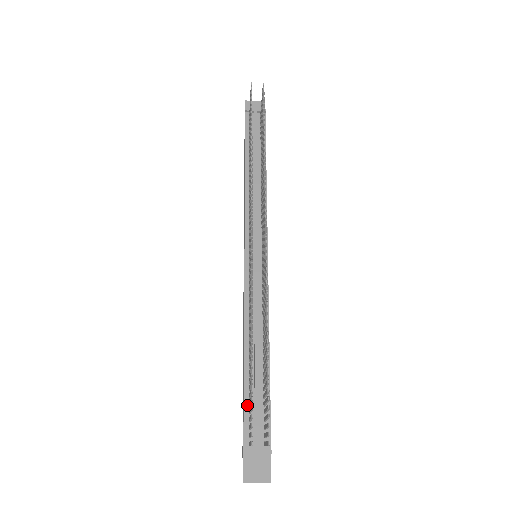
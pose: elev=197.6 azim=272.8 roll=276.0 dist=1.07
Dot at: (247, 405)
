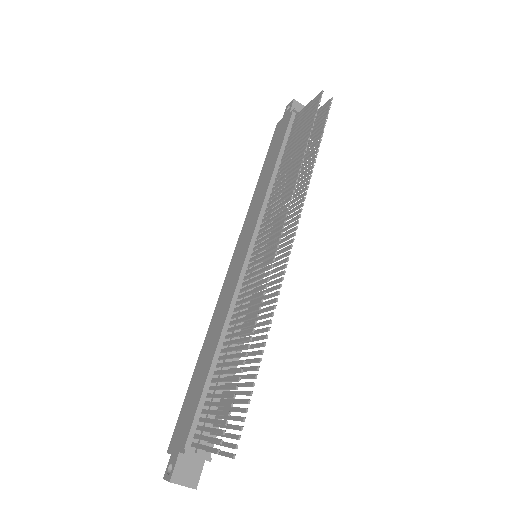
Dot at: (202, 403)
